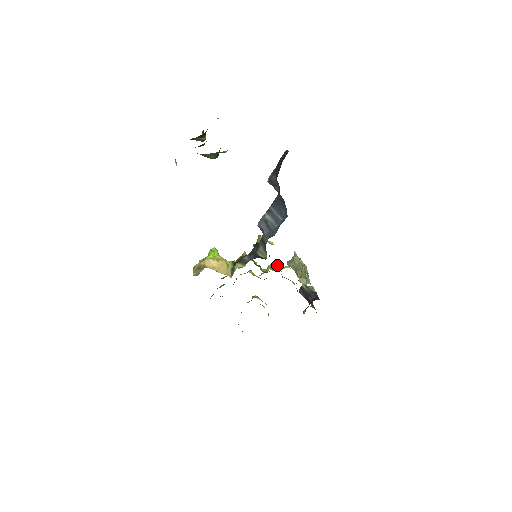
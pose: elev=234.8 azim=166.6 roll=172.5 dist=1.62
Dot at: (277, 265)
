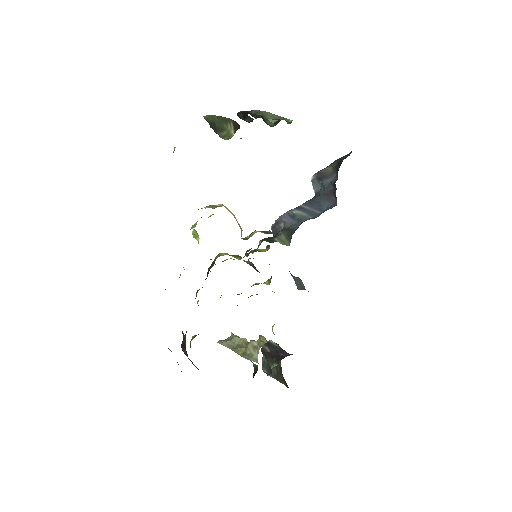
Dot at: occluded
